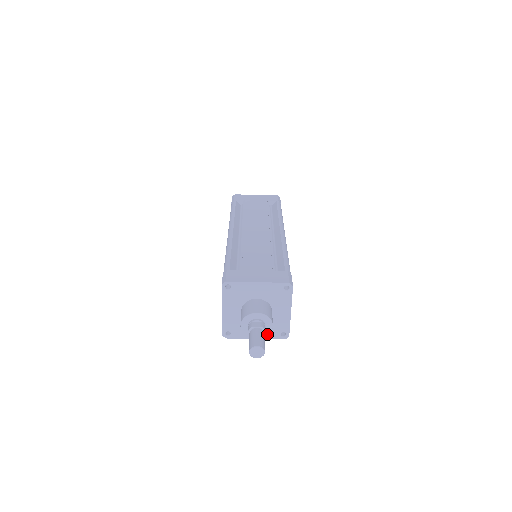
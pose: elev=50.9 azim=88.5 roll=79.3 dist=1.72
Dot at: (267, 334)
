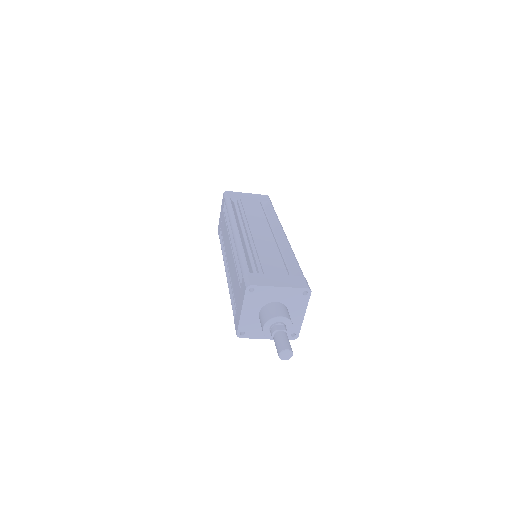
Dot at: occluded
